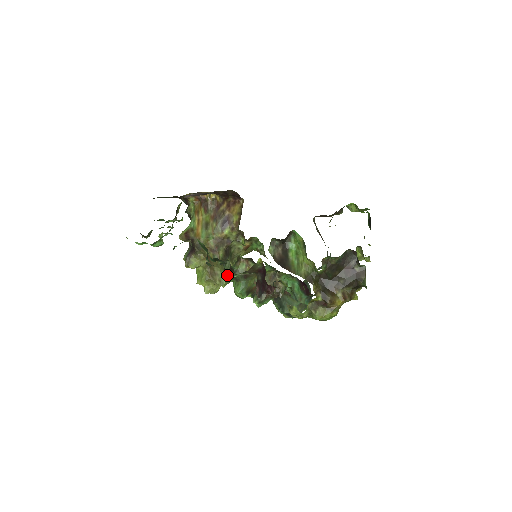
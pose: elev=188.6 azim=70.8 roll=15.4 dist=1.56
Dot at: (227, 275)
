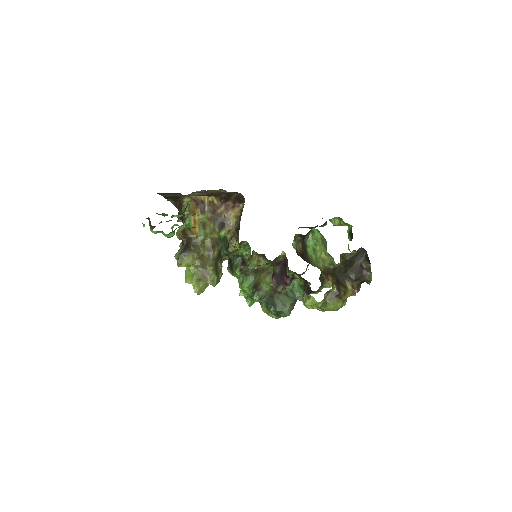
Dot at: (238, 269)
